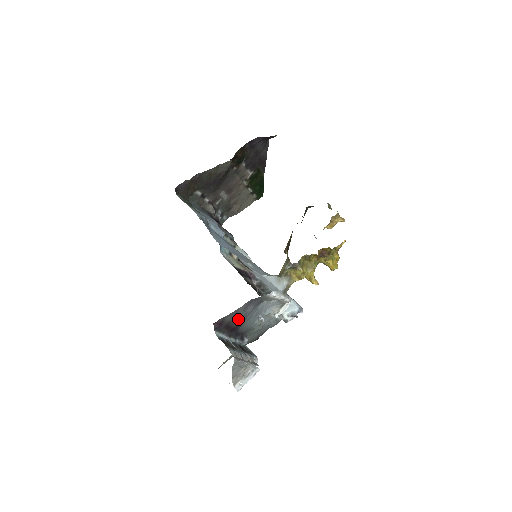
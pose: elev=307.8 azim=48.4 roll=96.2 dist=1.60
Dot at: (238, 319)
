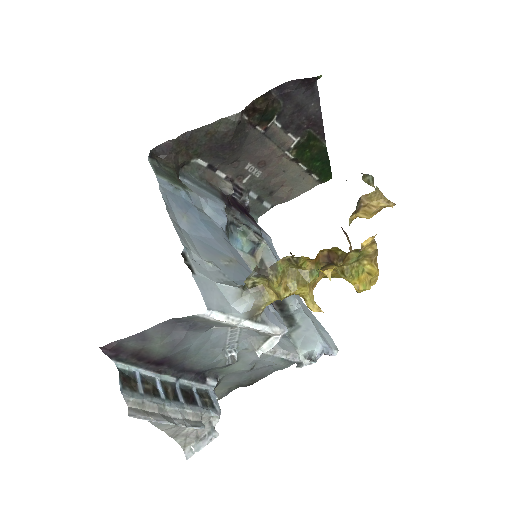
Dot at: (157, 348)
